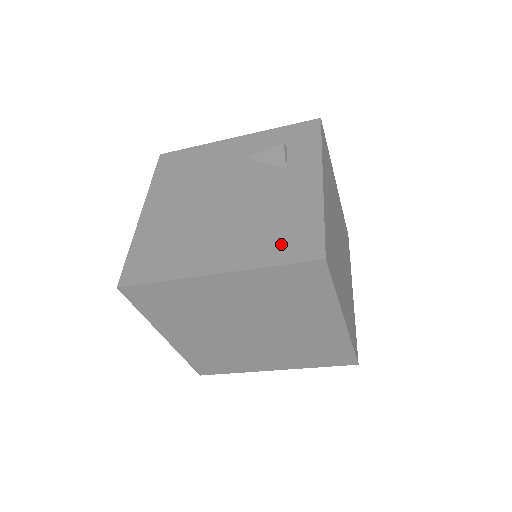
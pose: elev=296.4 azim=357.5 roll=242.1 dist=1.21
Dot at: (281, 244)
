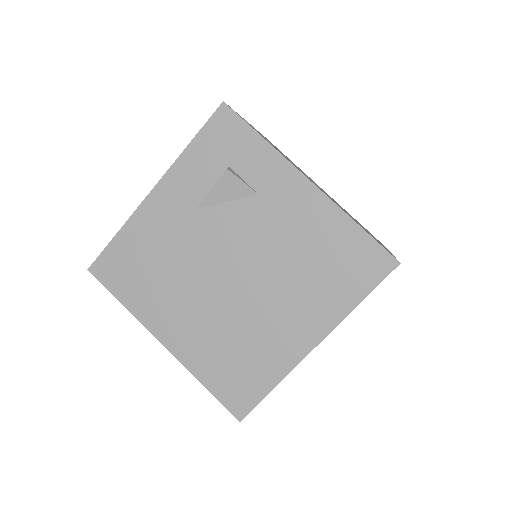
Dot at: (345, 278)
